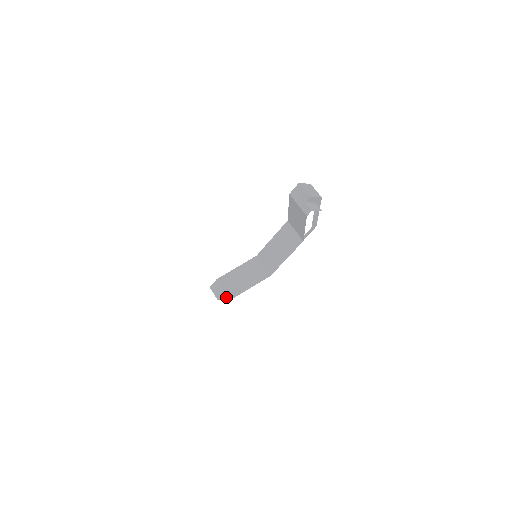
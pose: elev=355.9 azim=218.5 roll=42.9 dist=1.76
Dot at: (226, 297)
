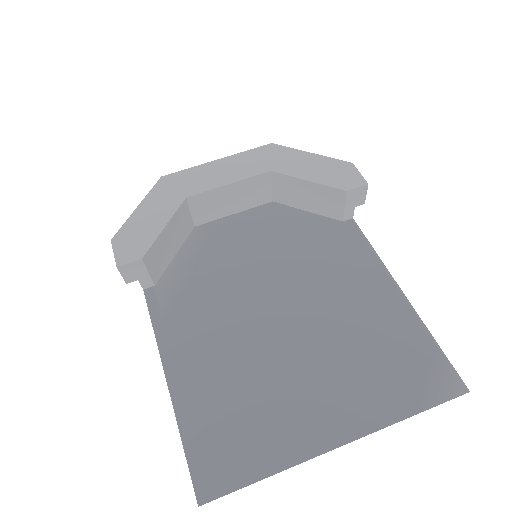
Dot at: (149, 282)
